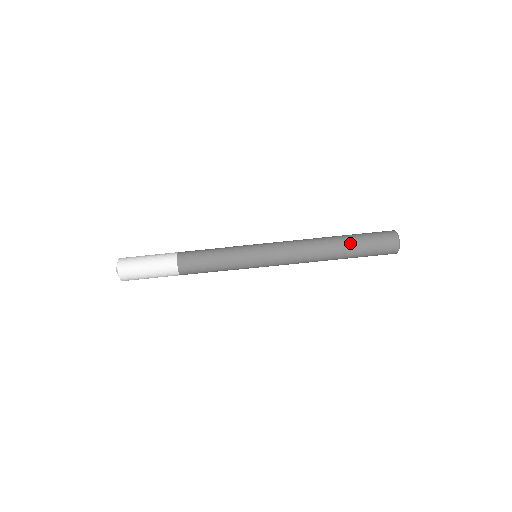
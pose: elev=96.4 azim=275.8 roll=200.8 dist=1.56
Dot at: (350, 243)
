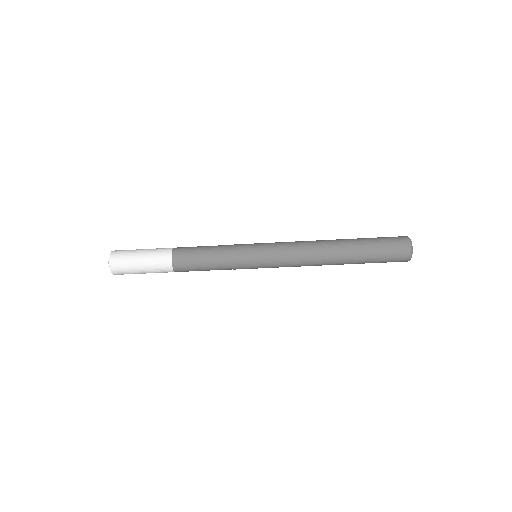
Dot at: (358, 257)
